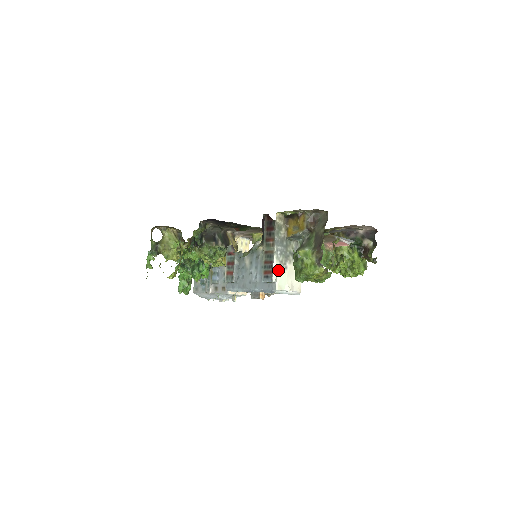
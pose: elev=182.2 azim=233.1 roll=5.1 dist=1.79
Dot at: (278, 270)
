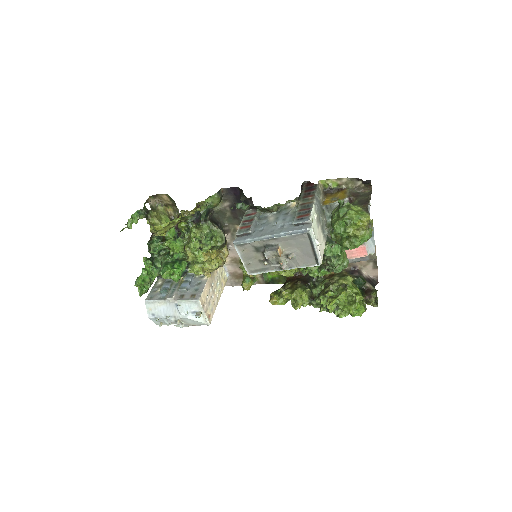
Dot at: (314, 218)
